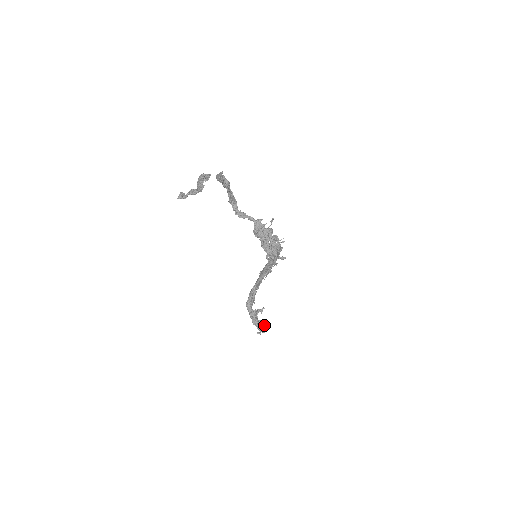
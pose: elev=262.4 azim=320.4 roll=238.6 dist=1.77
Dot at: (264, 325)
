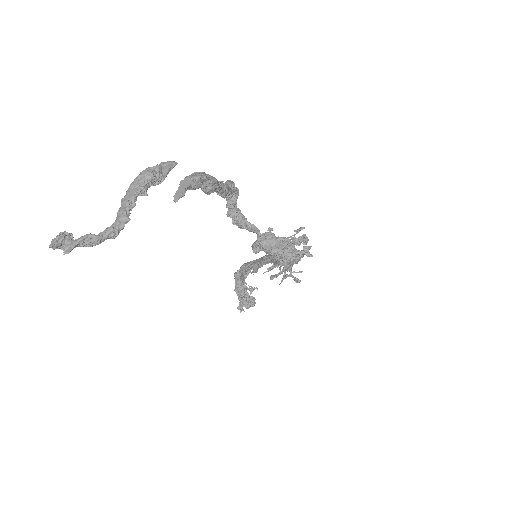
Dot at: (252, 300)
